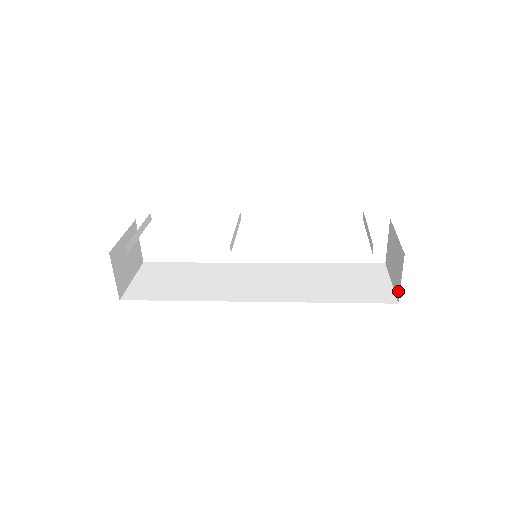
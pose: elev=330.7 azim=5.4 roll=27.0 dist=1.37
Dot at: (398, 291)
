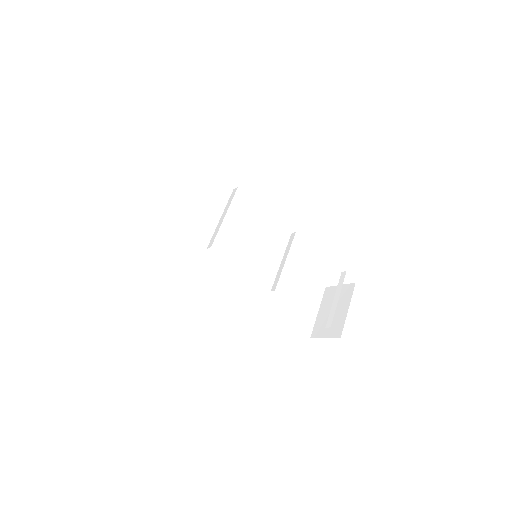
Dot at: (317, 334)
